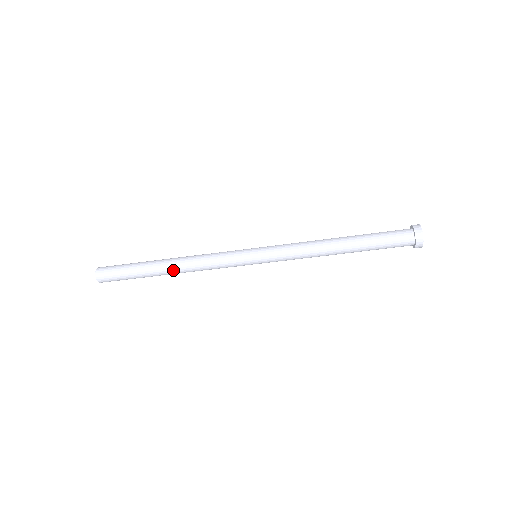
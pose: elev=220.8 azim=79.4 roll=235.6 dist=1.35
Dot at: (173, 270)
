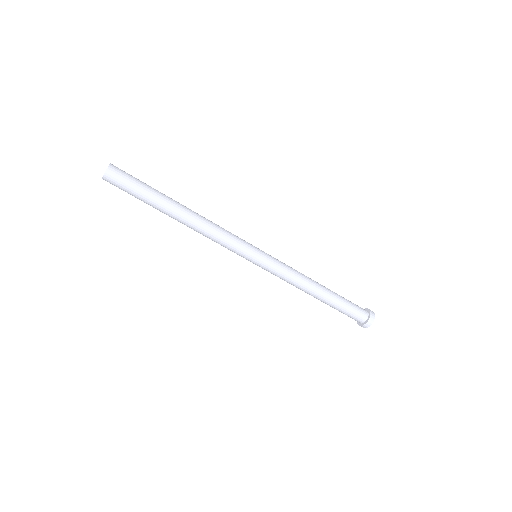
Dot at: (189, 211)
